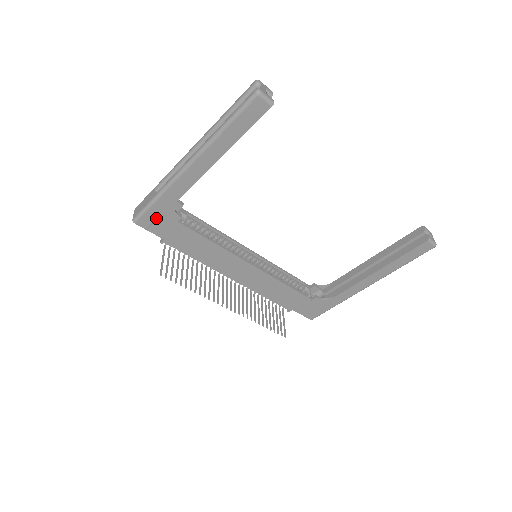
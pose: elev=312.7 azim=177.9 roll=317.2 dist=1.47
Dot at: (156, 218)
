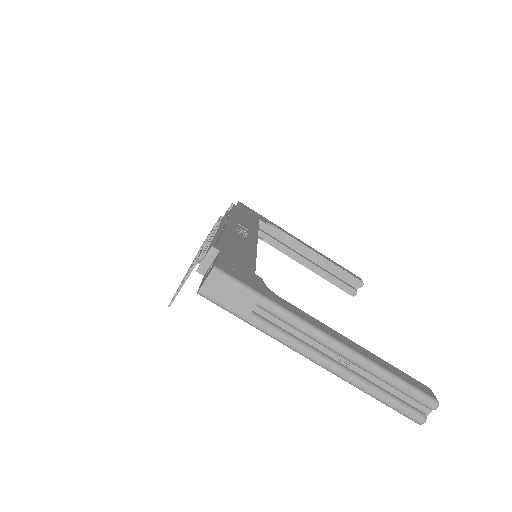
Dot at: occluded
